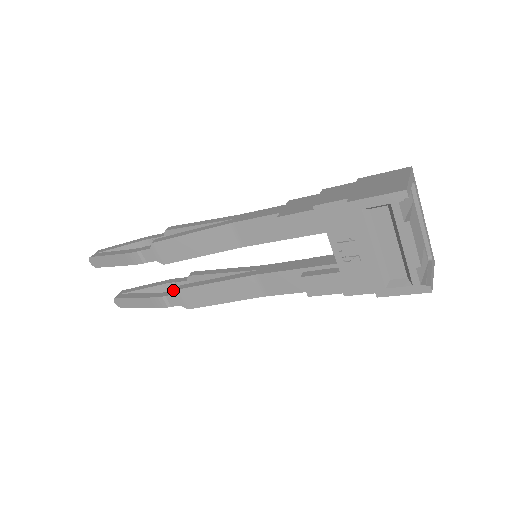
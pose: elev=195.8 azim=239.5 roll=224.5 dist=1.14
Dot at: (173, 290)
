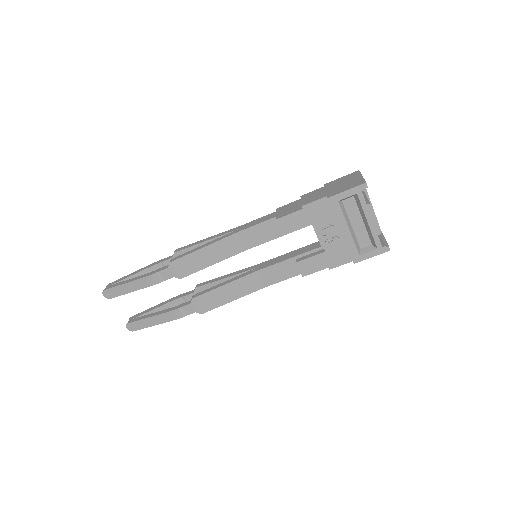
Dot at: occluded
